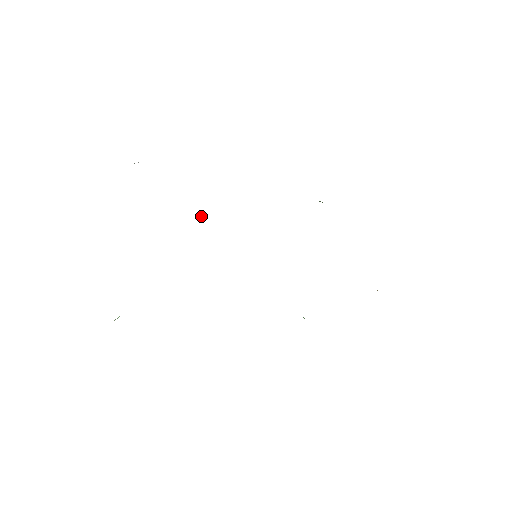
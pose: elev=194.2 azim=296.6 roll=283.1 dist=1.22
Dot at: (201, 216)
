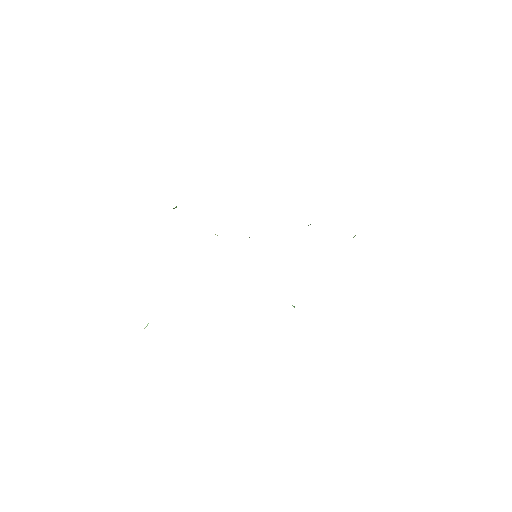
Dot at: occluded
